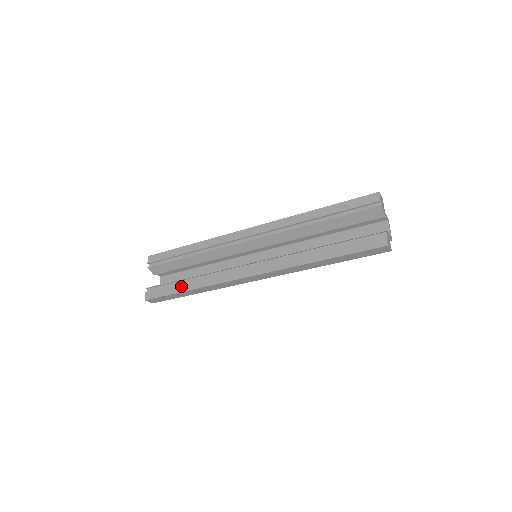
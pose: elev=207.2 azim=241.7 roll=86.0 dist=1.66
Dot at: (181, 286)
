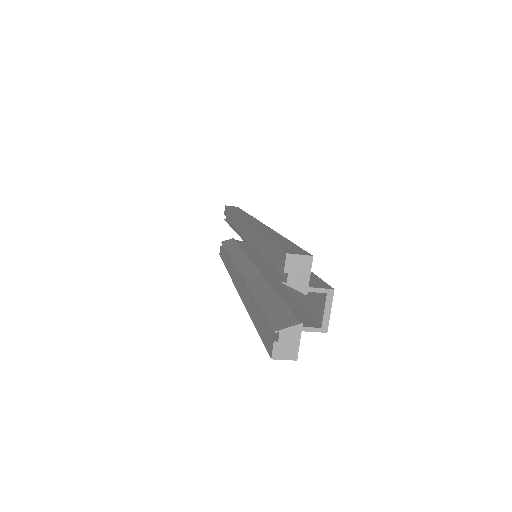
Dot at: (225, 258)
